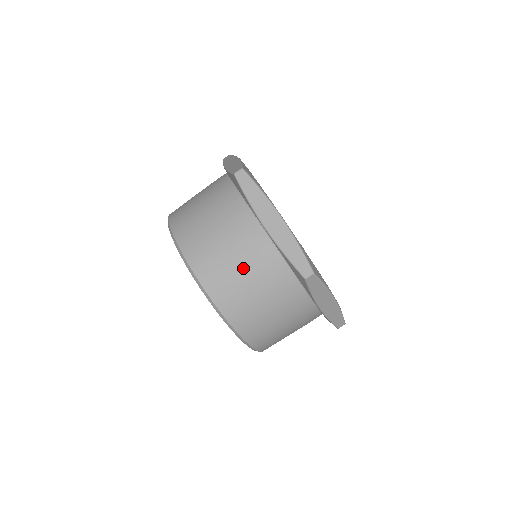
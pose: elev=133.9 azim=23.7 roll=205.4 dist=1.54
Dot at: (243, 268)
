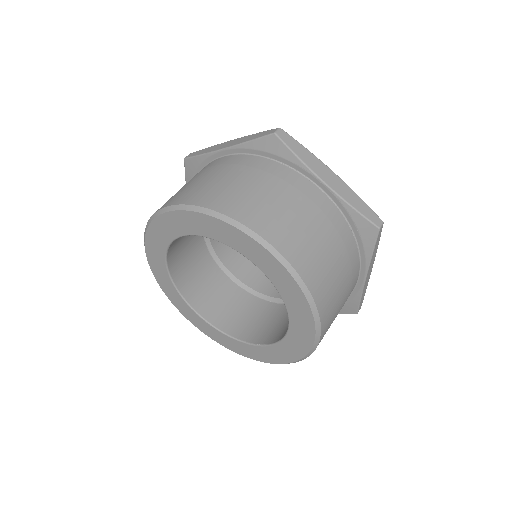
Dot at: (316, 230)
